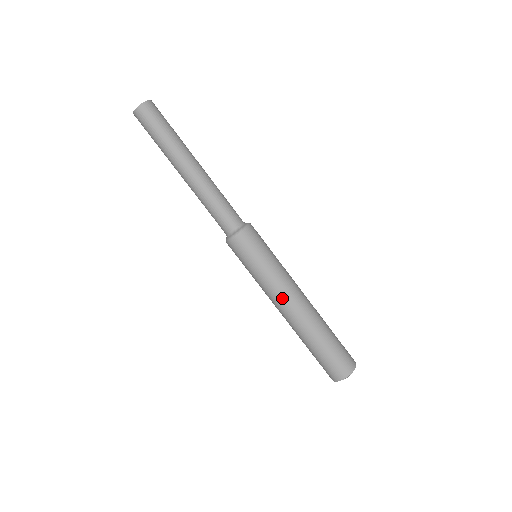
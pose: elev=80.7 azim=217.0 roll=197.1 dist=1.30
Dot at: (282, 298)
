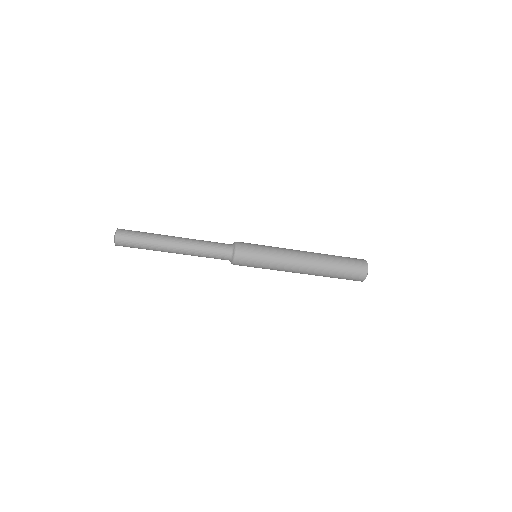
Dot at: occluded
